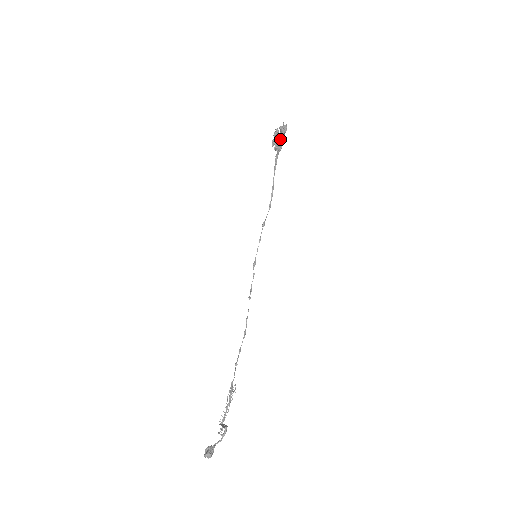
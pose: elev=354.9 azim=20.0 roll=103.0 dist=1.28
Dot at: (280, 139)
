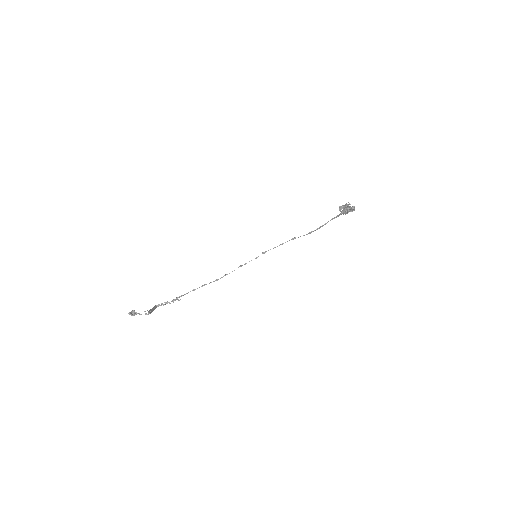
Dot at: (350, 209)
